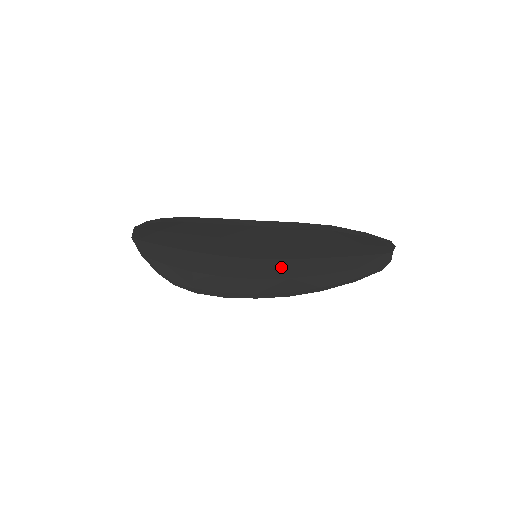
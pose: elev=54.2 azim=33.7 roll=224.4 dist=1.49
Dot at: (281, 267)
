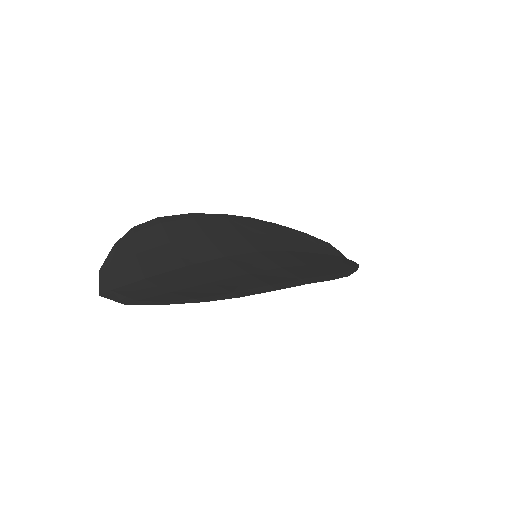
Dot at: (287, 257)
